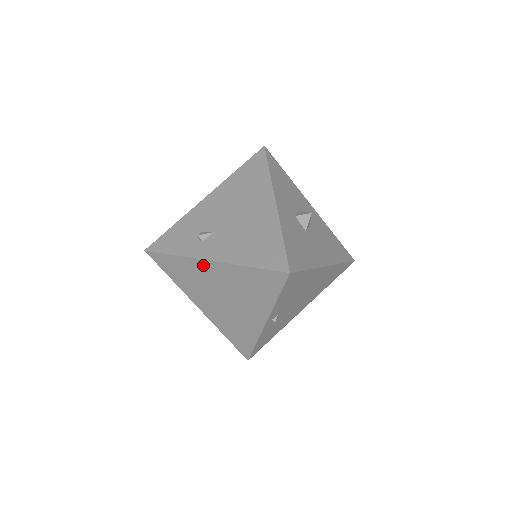
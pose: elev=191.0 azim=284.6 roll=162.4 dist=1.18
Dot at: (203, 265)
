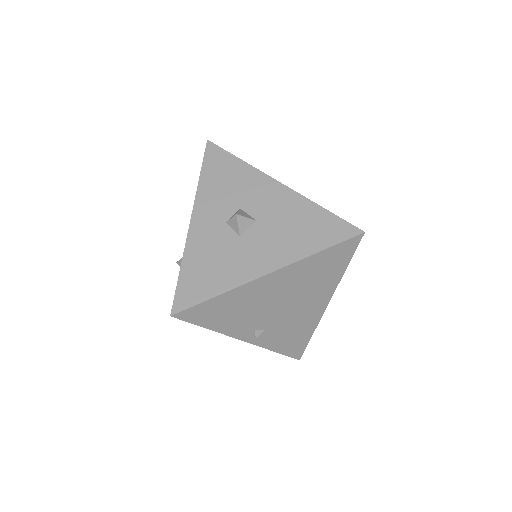
Dot at: occluded
